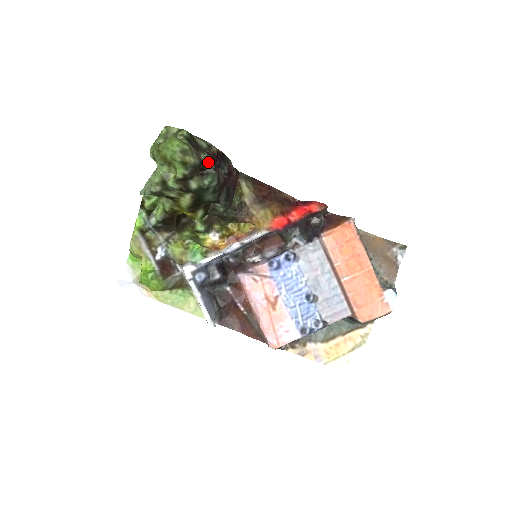
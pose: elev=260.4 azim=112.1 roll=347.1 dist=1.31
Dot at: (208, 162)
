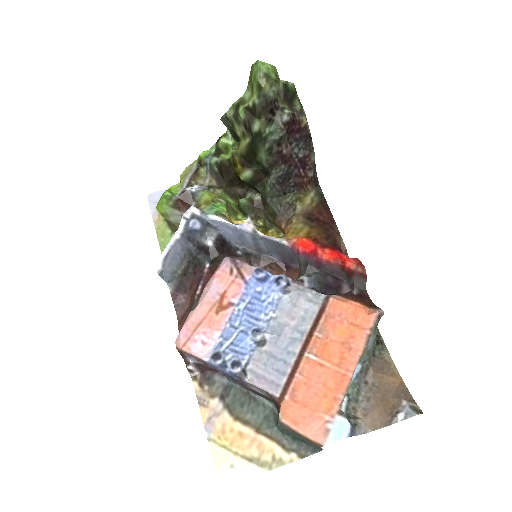
Dot at: (283, 111)
